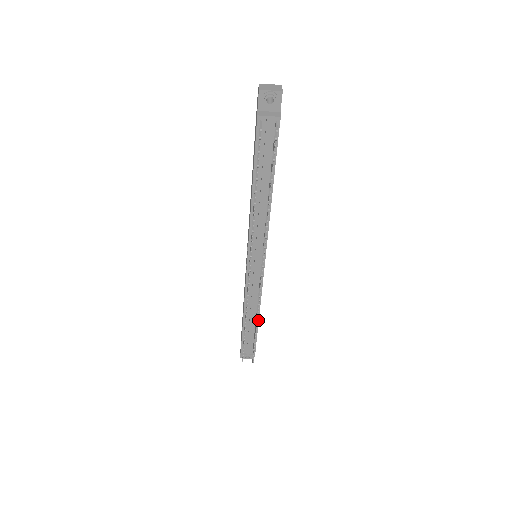
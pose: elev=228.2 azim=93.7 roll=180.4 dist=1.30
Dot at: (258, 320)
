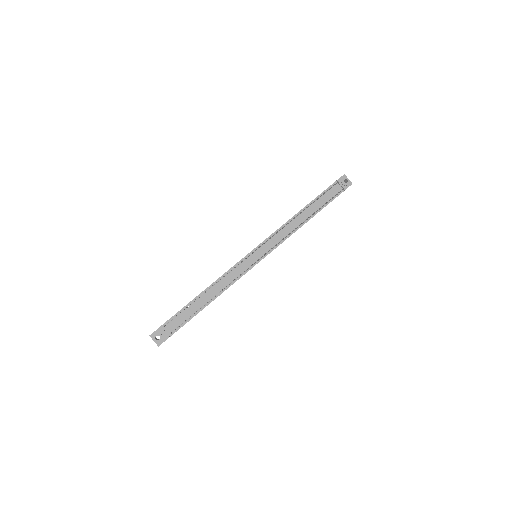
Dot at: (209, 303)
